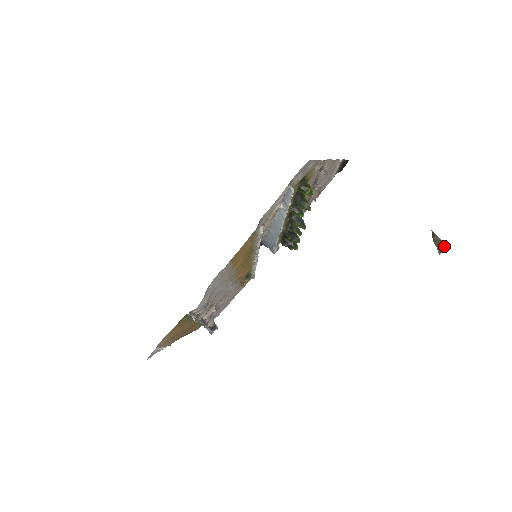
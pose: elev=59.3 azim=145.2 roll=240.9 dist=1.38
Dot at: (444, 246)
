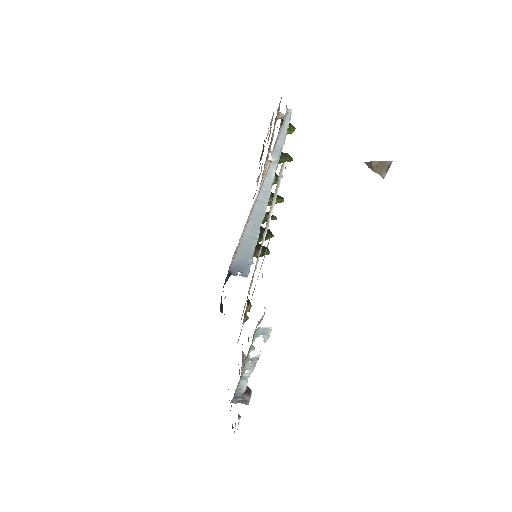
Dot at: (386, 165)
